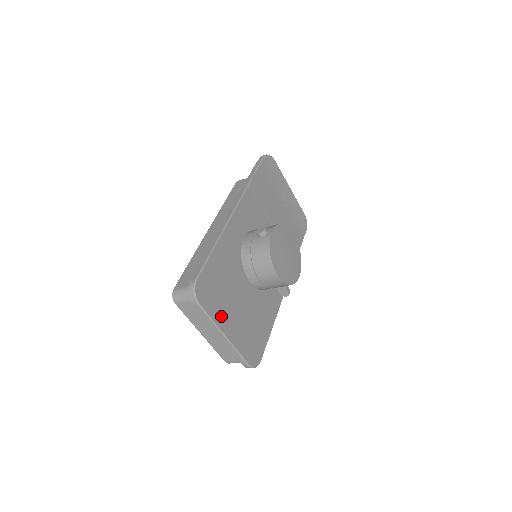
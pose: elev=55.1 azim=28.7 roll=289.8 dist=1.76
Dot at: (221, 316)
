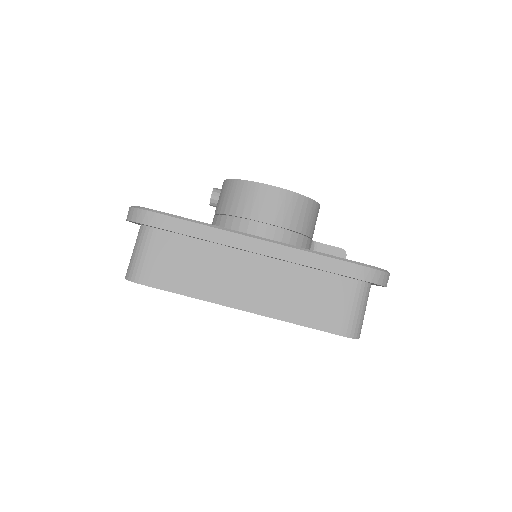
Dot at: occluded
